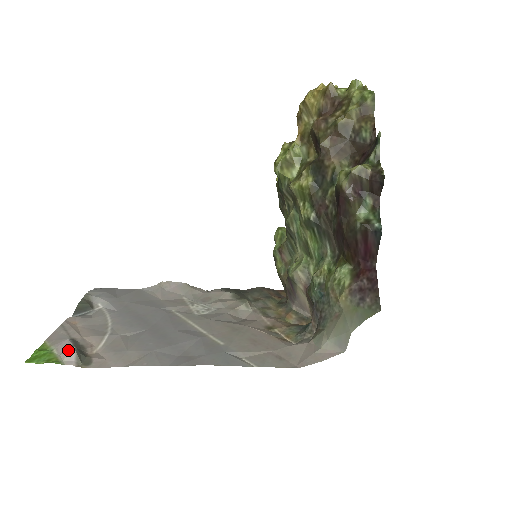
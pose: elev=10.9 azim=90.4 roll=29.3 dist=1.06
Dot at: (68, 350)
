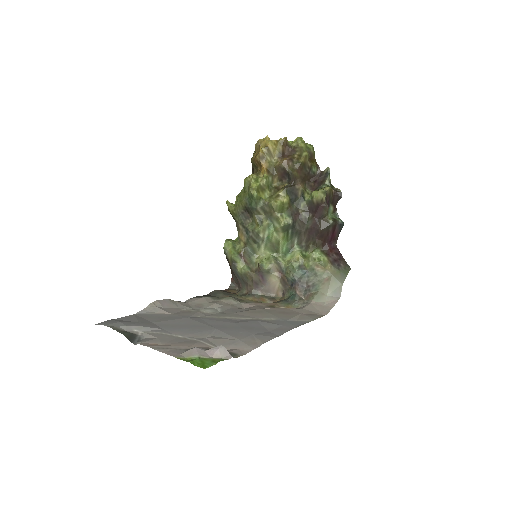
Dot at: (218, 349)
